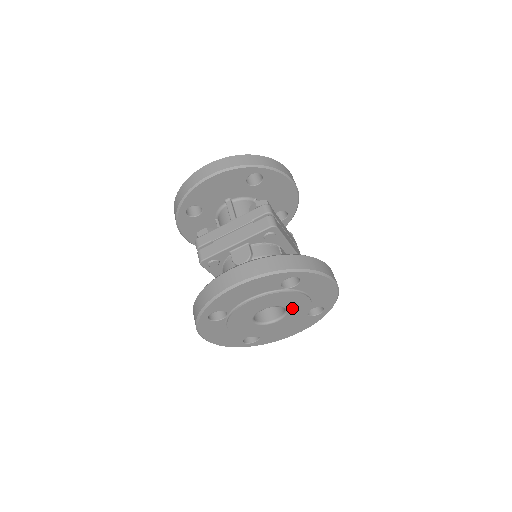
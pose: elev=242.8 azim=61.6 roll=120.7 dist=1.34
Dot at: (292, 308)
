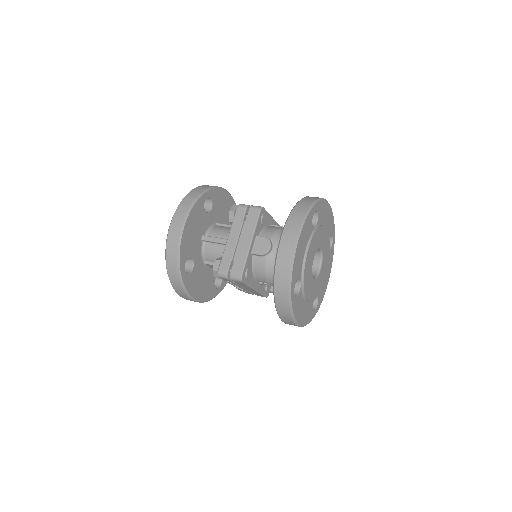
Dot at: (323, 246)
